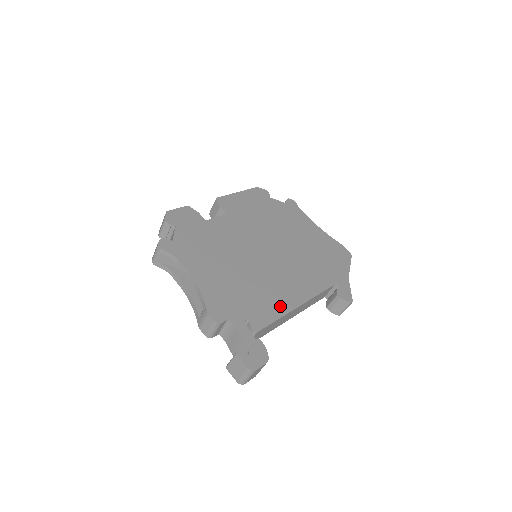
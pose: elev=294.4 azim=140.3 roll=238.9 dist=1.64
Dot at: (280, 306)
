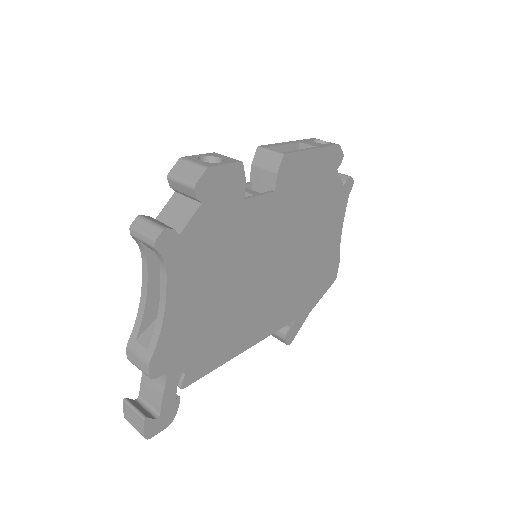
Dot at: (228, 352)
